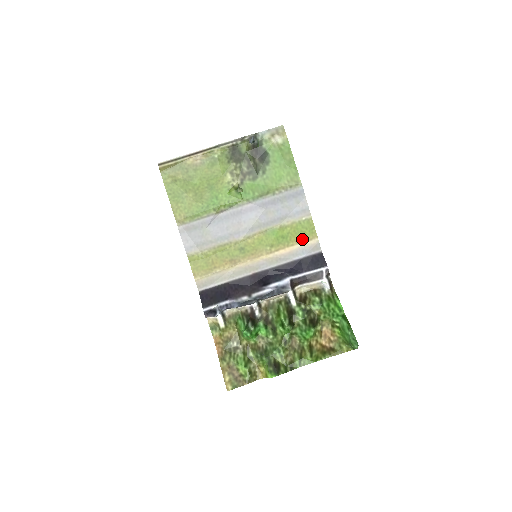
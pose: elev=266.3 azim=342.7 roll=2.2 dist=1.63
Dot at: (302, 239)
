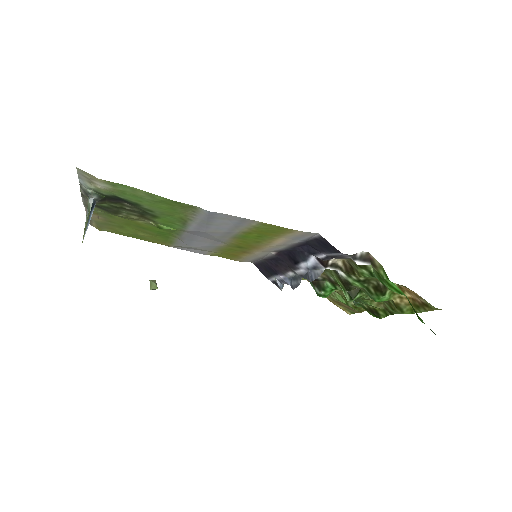
Dot at: (281, 234)
